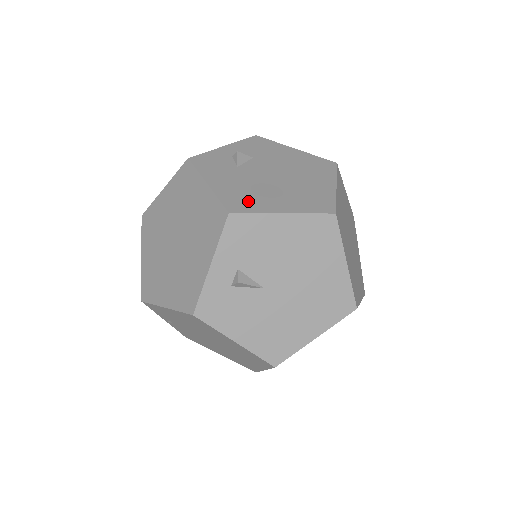
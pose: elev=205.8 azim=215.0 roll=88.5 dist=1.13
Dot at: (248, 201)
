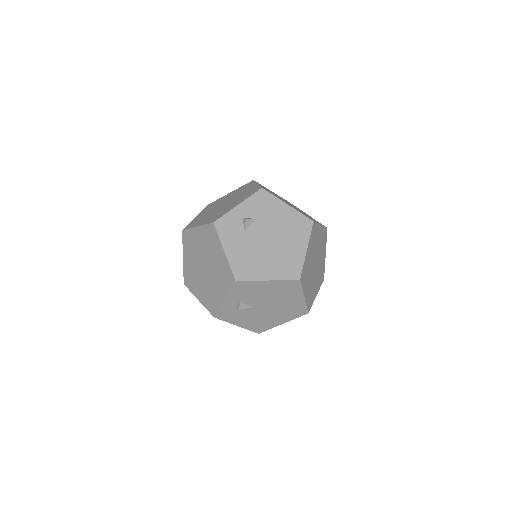
Dot at: (248, 269)
